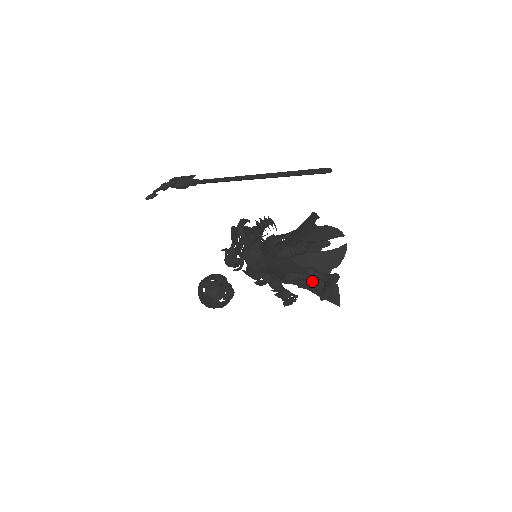
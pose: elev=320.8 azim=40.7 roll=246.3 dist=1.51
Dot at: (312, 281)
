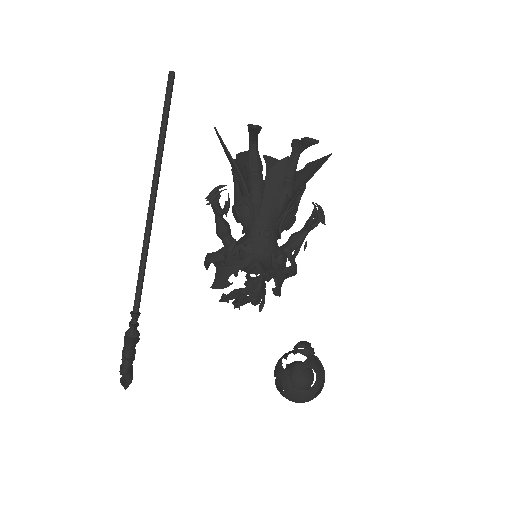
Dot at: (298, 183)
